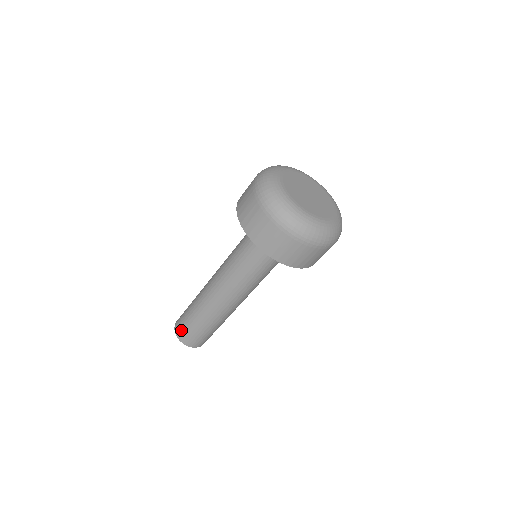
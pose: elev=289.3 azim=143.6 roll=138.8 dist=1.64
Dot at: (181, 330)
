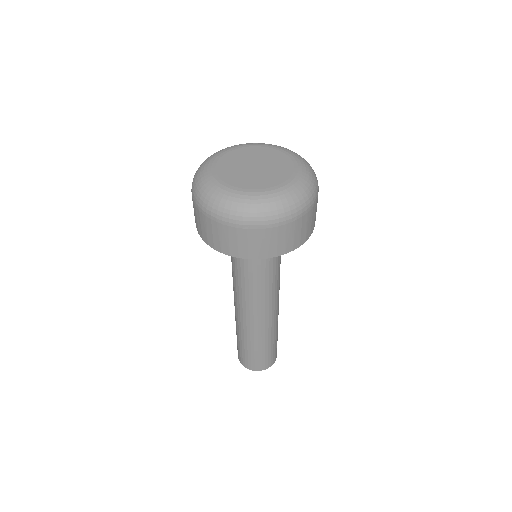
Dot at: occluded
